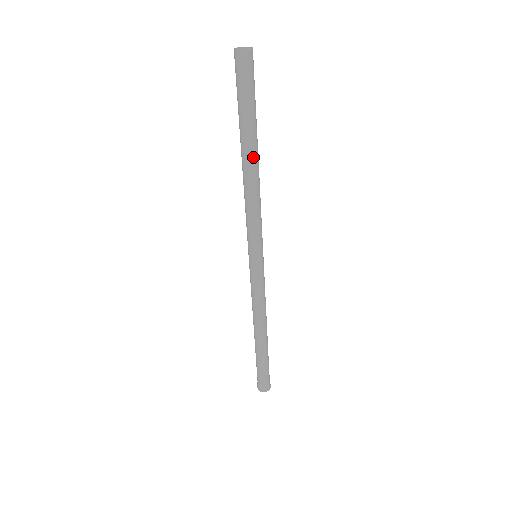
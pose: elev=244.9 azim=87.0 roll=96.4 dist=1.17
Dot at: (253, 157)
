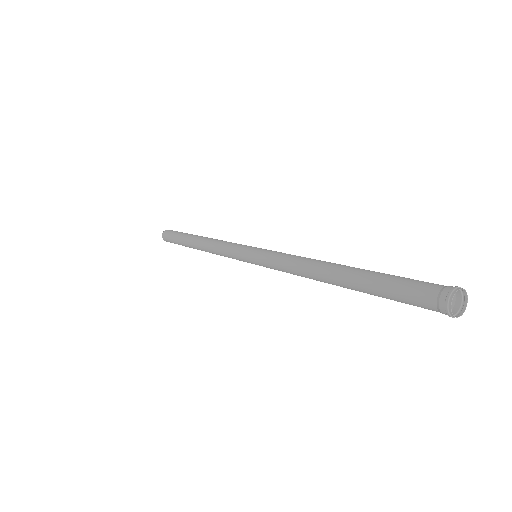
Dot at: (199, 237)
